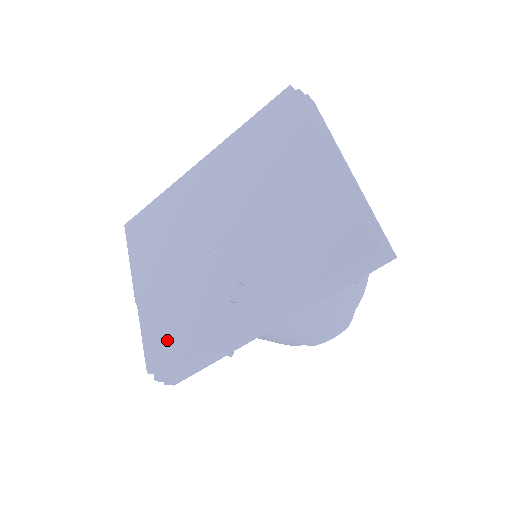
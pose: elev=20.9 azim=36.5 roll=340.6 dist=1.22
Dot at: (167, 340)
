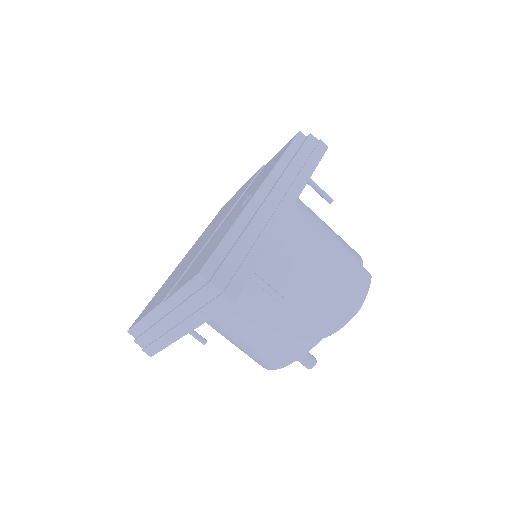
Dot at: (207, 255)
